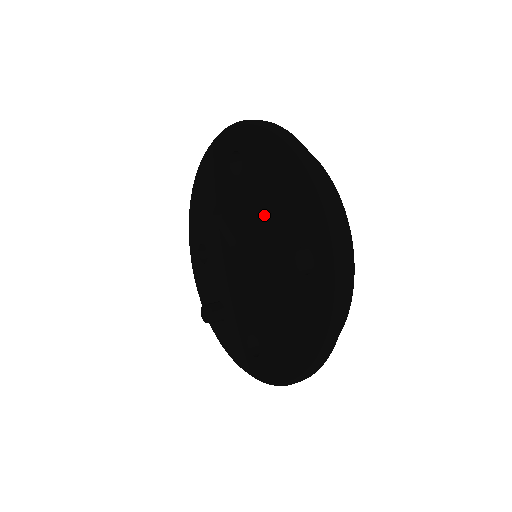
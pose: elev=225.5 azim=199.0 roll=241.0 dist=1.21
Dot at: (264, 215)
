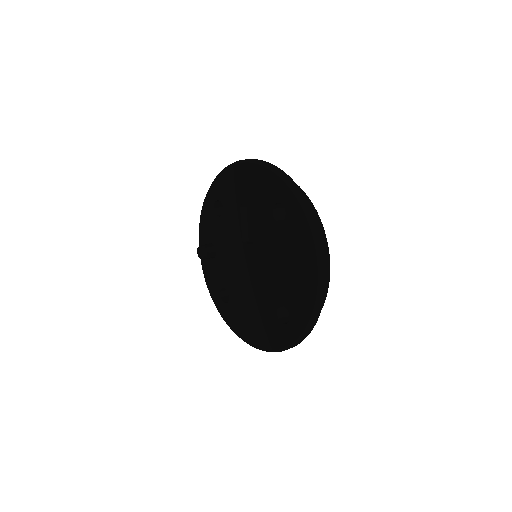
Dot at: (276, 264)
